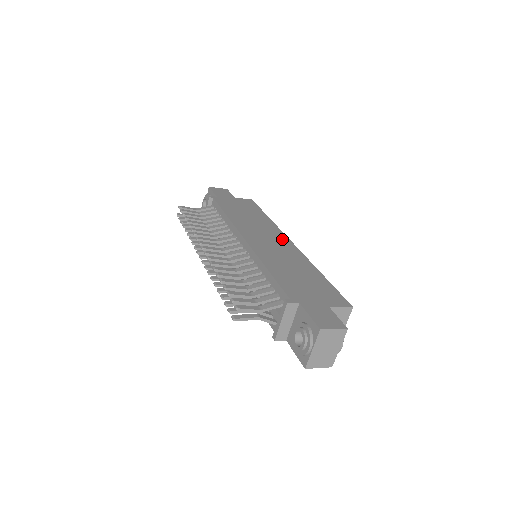
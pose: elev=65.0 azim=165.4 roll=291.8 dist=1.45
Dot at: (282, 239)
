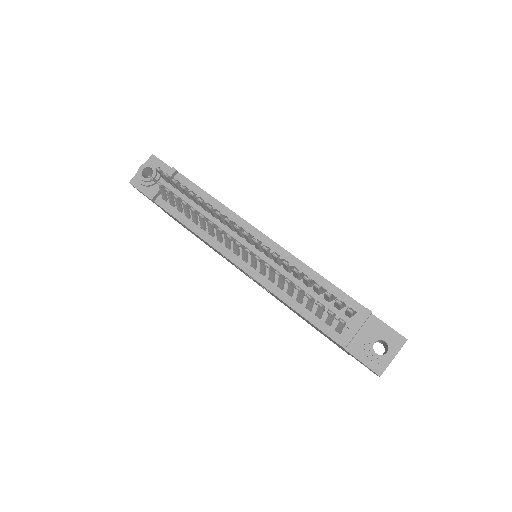
Dot at: occluded
